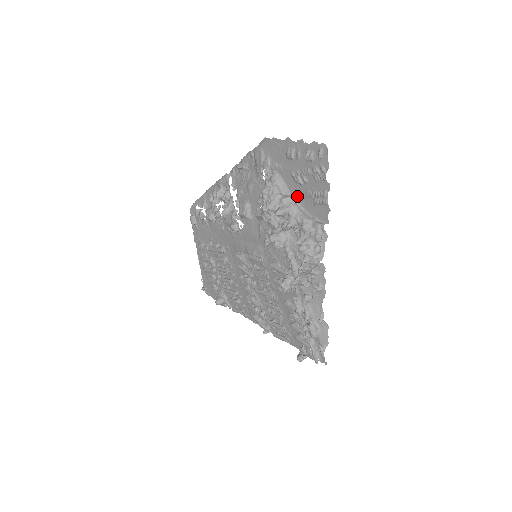
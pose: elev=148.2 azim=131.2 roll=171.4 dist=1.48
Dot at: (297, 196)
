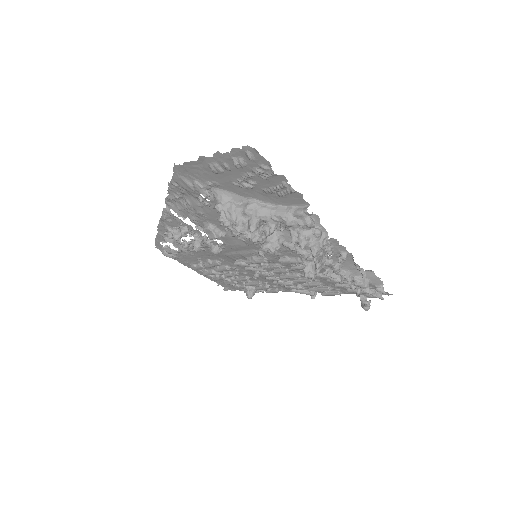
Dot at: (256, 198)
